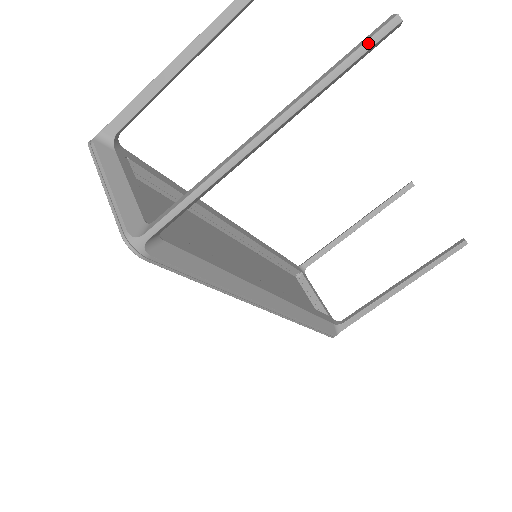
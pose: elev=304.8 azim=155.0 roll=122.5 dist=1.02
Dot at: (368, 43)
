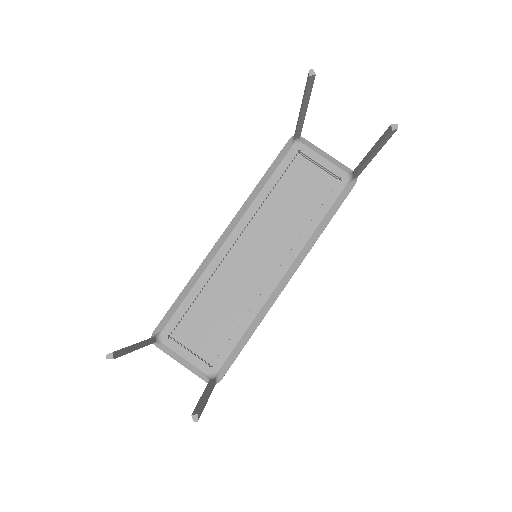
Dot at: occluded
